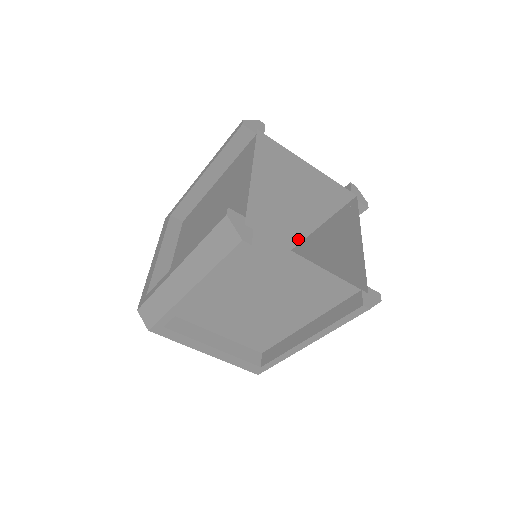
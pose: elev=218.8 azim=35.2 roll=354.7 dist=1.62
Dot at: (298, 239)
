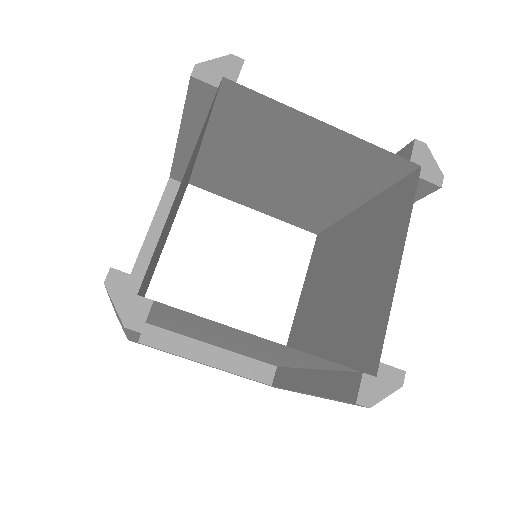
Dot at: (346, 209)
